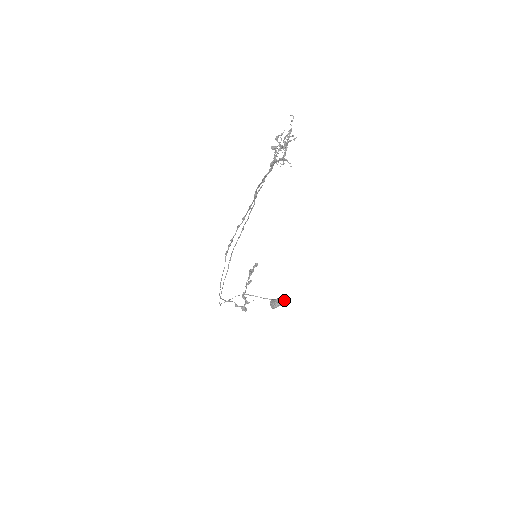
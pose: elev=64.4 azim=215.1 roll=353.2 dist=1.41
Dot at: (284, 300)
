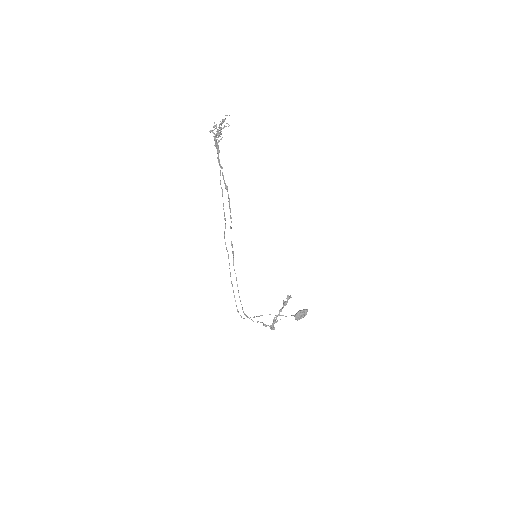
Dot at: (306, 309)
